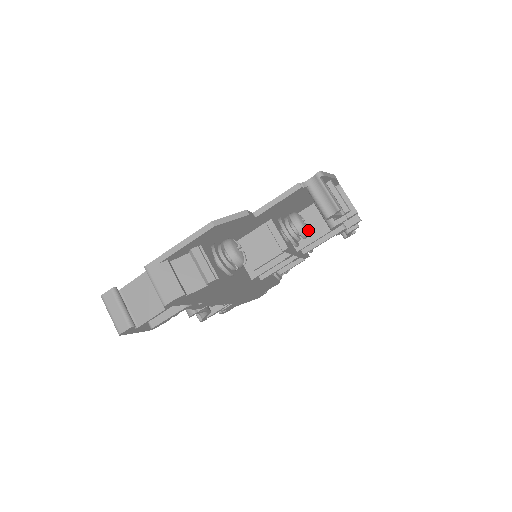
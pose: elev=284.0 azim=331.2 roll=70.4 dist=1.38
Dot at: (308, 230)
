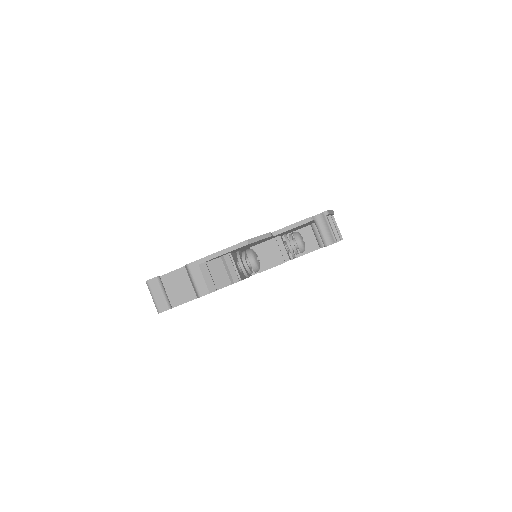
Dot at: occluded
